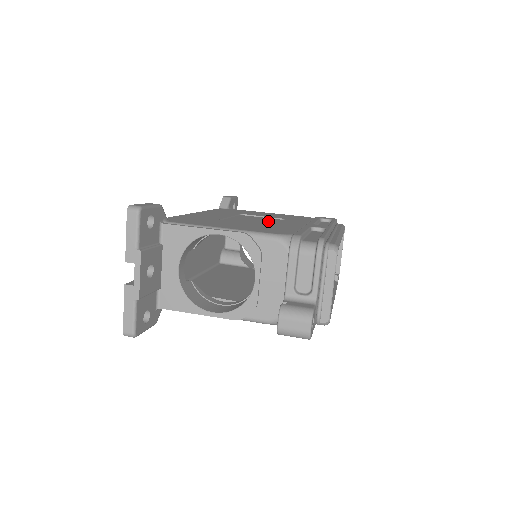
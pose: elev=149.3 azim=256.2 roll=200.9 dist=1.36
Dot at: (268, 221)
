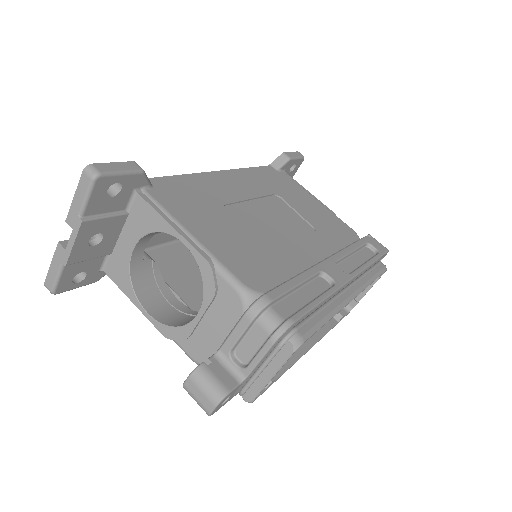
Dot at: (288, 229)
